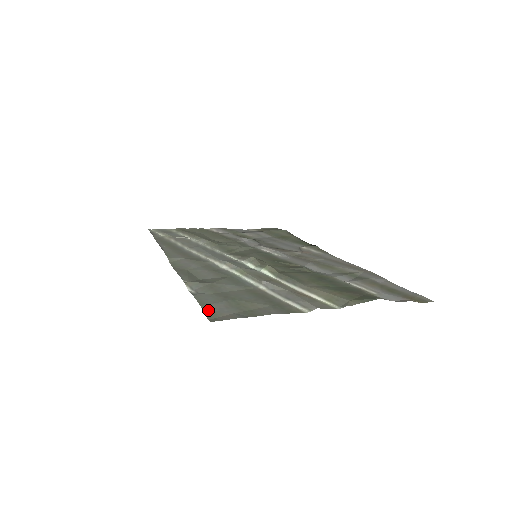
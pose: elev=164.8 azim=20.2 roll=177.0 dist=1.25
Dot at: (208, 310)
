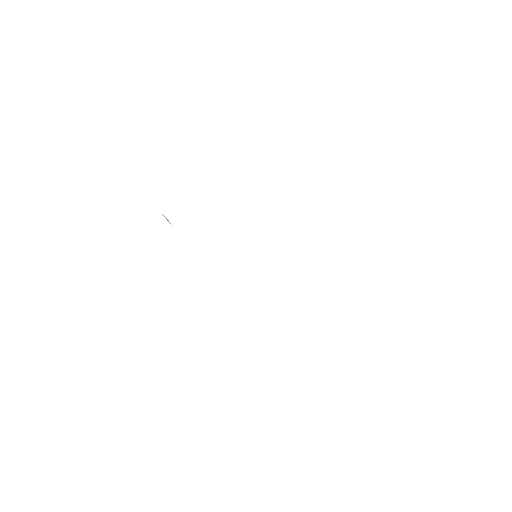
Dot at: occluded
